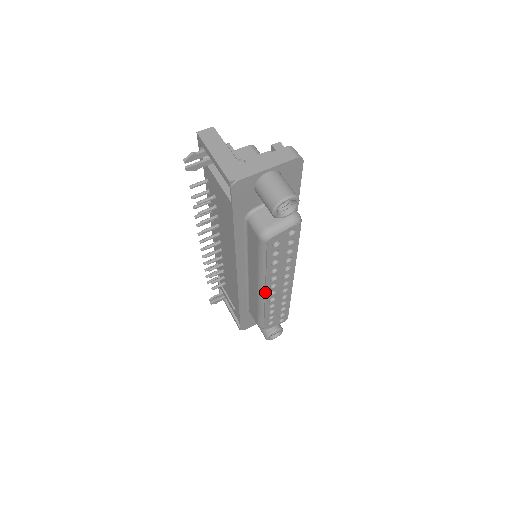
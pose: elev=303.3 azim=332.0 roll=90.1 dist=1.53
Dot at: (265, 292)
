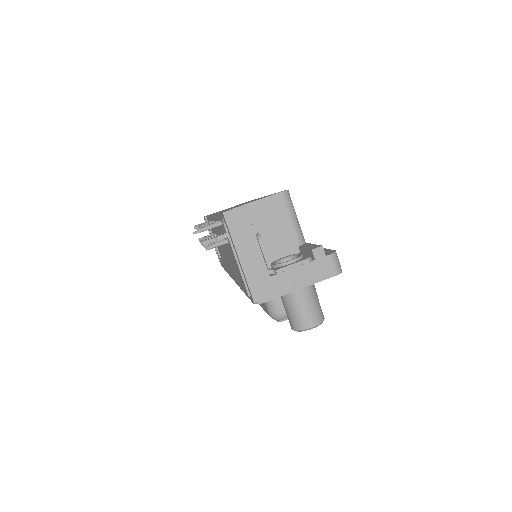
Dot at: occluded
